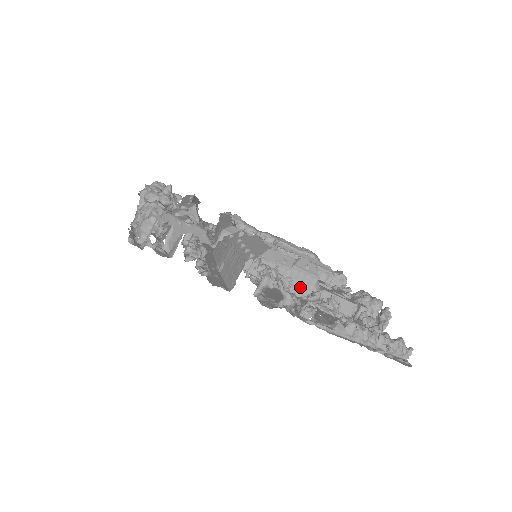
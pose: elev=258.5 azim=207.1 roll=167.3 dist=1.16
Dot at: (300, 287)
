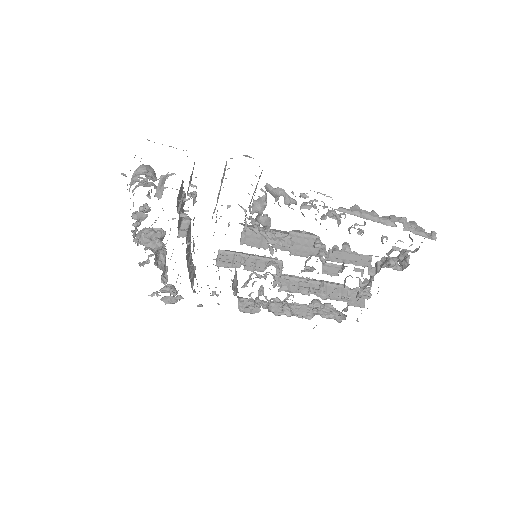
Dot at: (305, 248)
